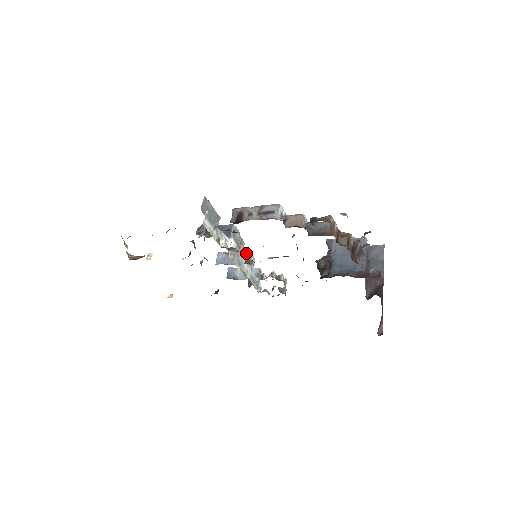
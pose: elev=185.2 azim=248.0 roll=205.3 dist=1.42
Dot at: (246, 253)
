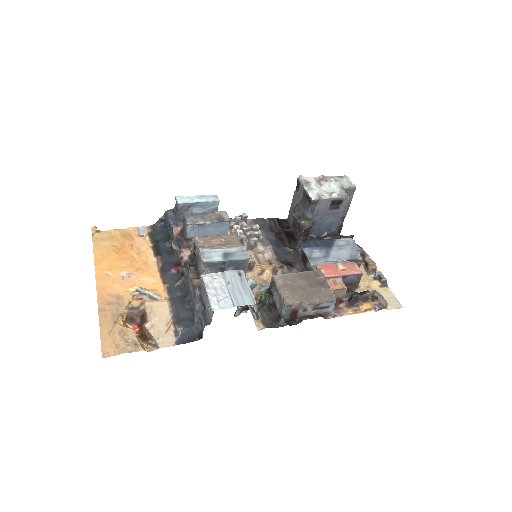
Dot at: (225, 224)
